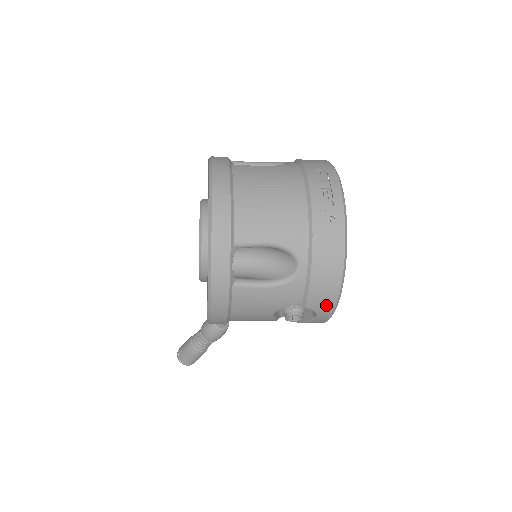
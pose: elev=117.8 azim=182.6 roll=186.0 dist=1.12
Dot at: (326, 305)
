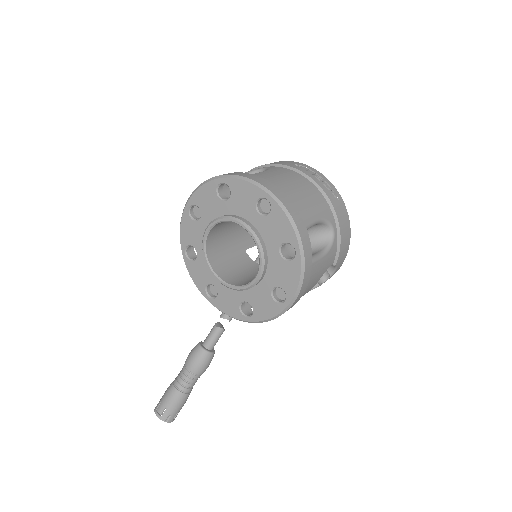
Dot at: (343, 258)
